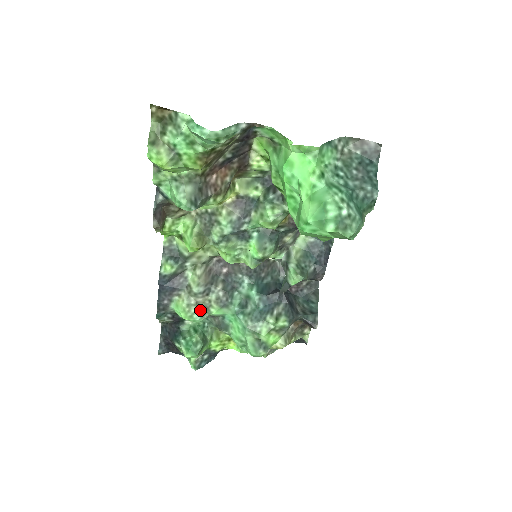
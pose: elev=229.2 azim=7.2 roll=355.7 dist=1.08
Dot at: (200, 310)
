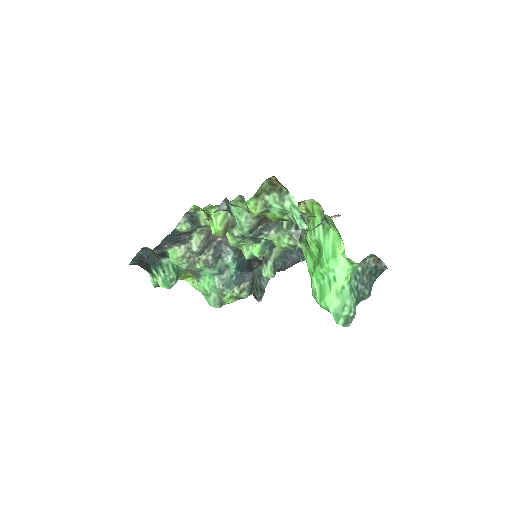
Dot at: (189, 262)
